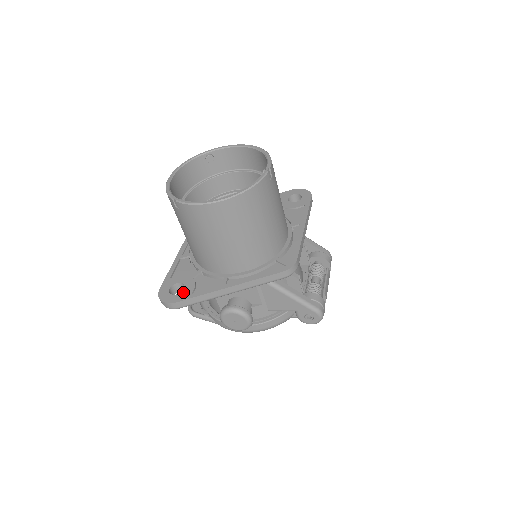
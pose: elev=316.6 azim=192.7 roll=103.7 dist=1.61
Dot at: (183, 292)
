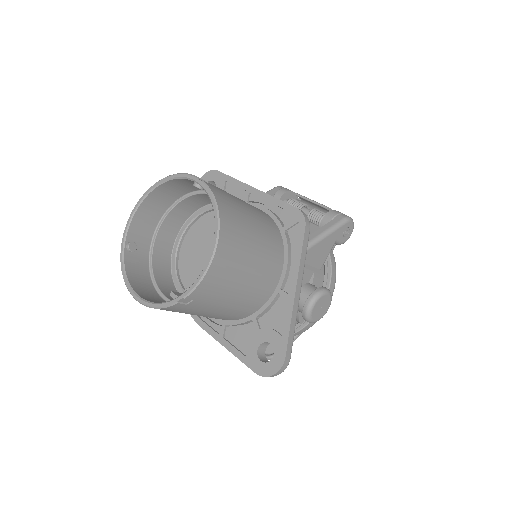
Dot at: (275, 346)
